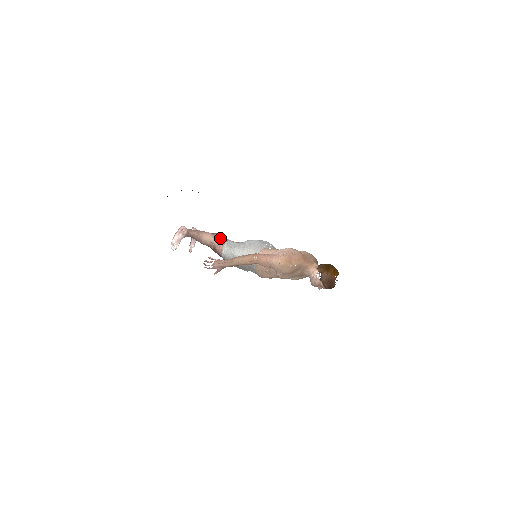
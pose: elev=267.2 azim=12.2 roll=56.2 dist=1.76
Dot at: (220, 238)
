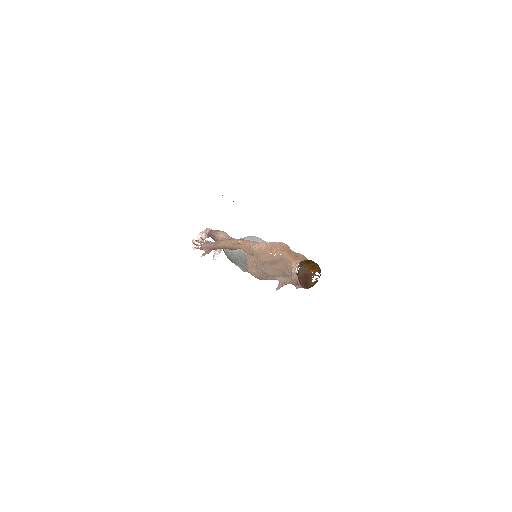
Dot at: occluded
